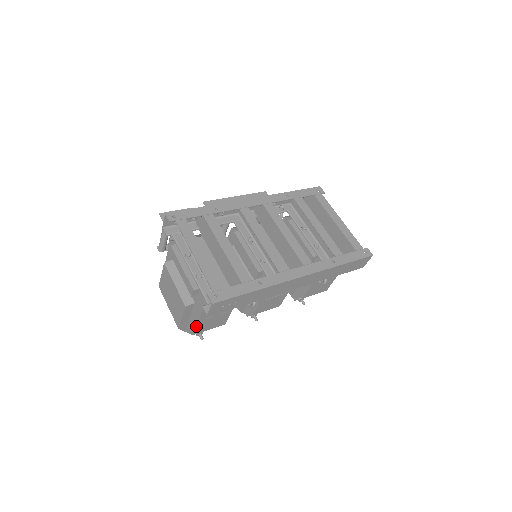
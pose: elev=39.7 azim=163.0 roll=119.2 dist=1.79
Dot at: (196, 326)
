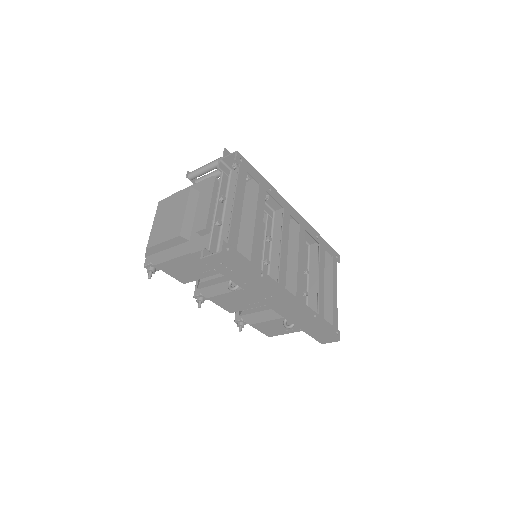
Dot at: (168, 260)
